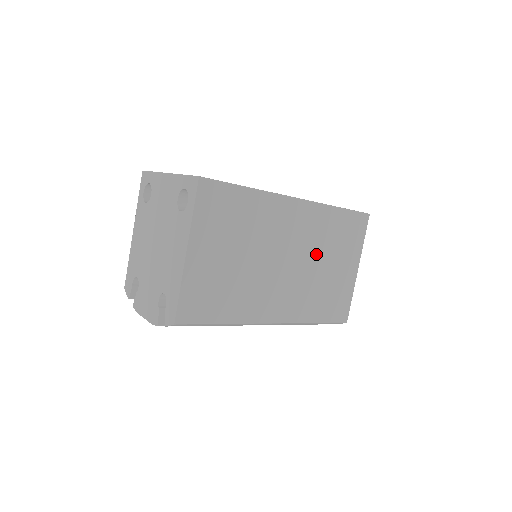
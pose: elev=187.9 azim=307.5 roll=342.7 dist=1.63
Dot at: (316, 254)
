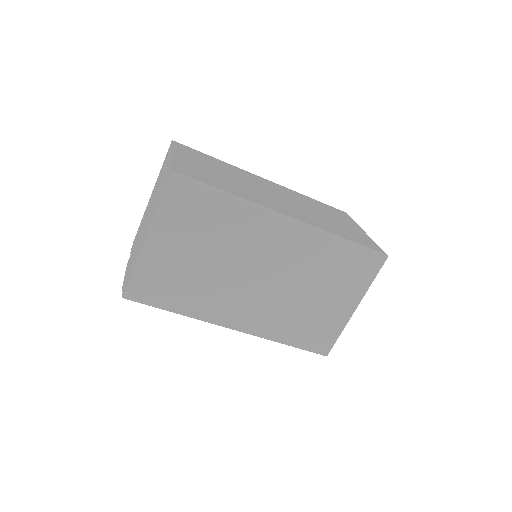
Dot at: (302, 279)
